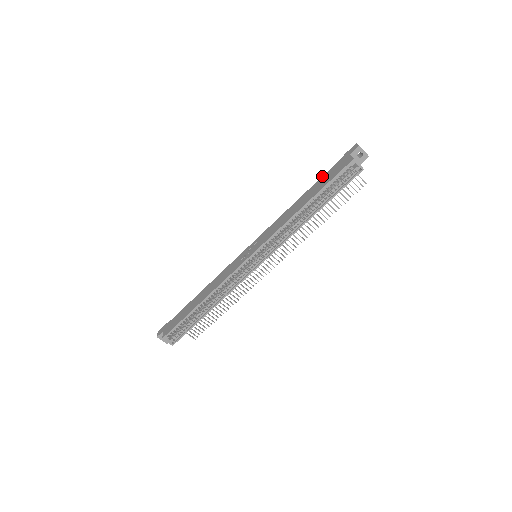
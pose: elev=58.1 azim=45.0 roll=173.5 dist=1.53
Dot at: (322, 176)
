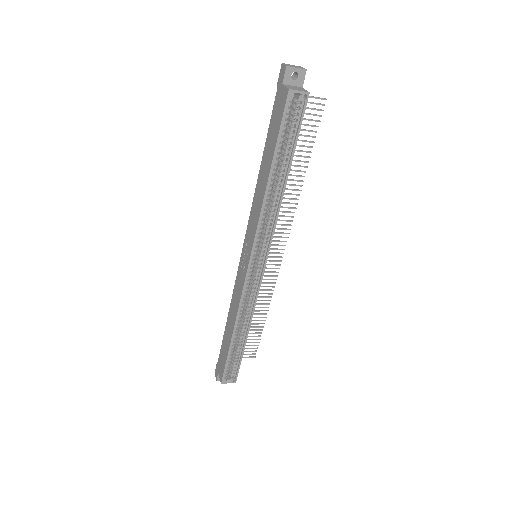
Dot at: (268, 128)
